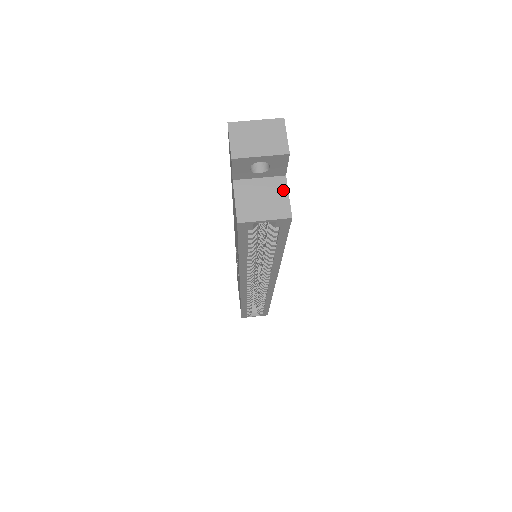
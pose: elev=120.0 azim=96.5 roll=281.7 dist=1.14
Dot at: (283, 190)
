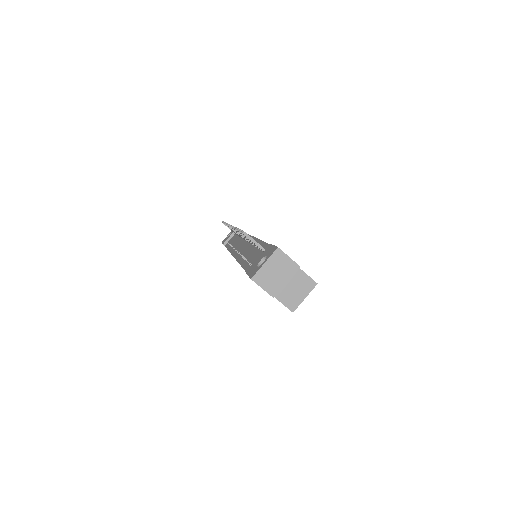
Dot at: (299, 273)
